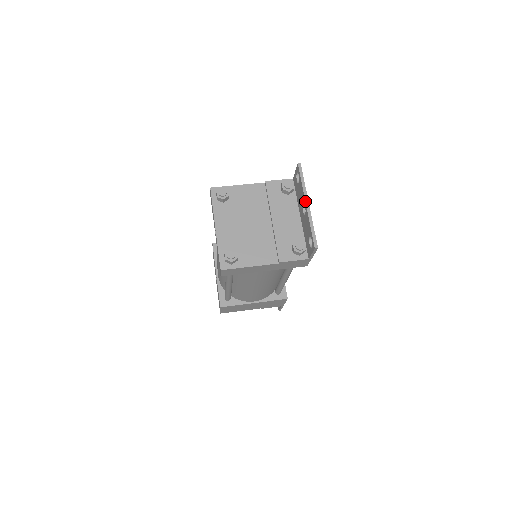
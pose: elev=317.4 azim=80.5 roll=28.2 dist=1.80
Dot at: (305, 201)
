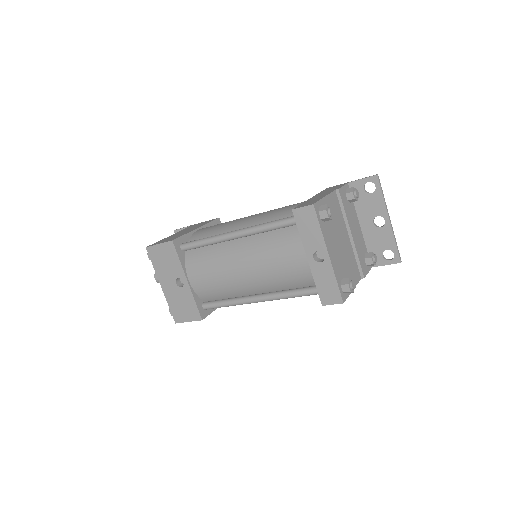
Dot at: (389, 216)
